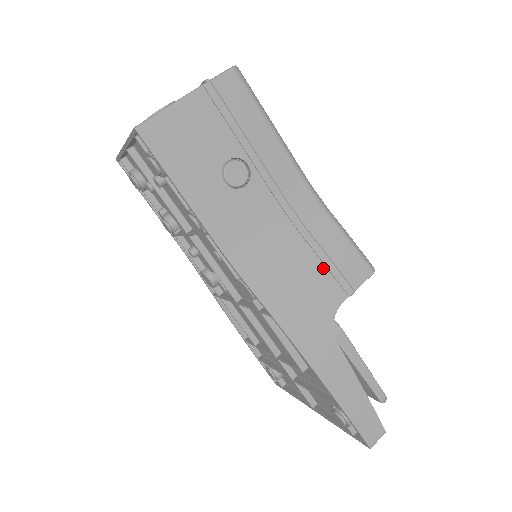
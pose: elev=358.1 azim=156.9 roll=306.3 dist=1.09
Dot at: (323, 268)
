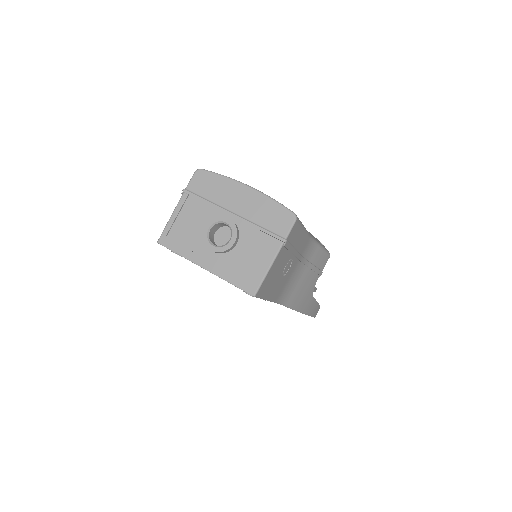
Dot at: (313, 273)
